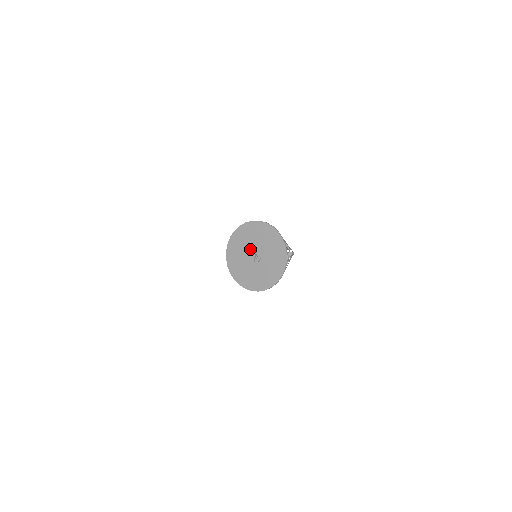
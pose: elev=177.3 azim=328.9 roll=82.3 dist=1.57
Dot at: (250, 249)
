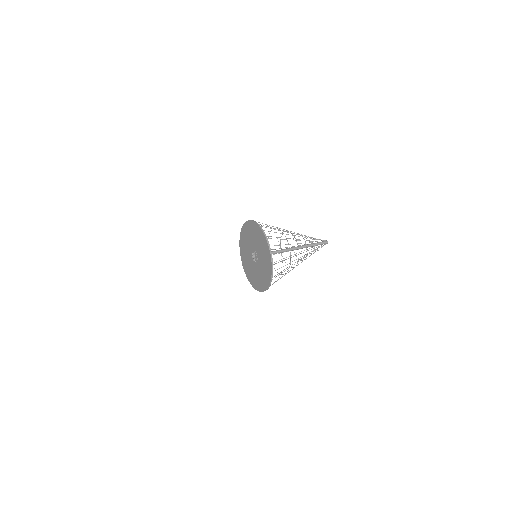
Dot at: (252, 247)
